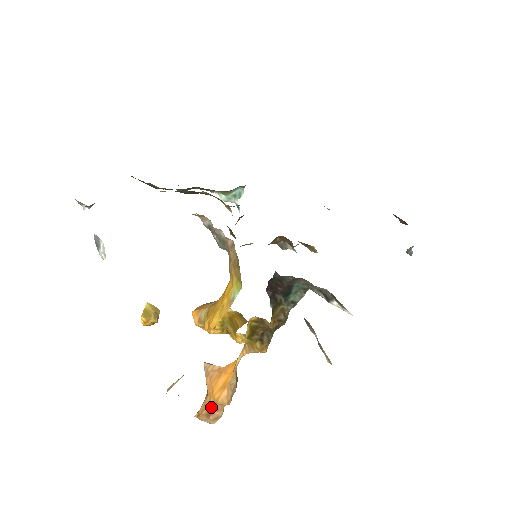
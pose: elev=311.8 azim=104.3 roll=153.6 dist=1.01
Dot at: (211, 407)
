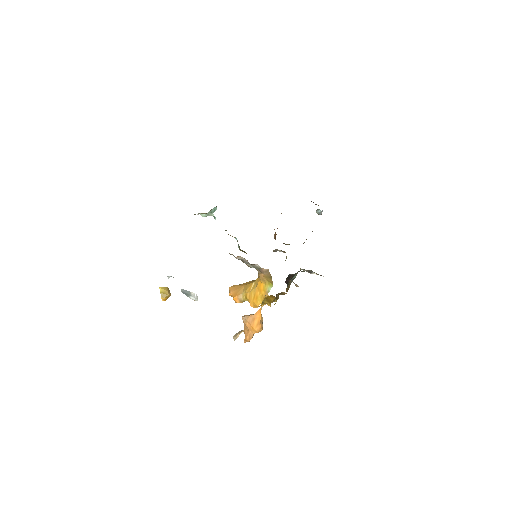
Dot at: (252, 335)
